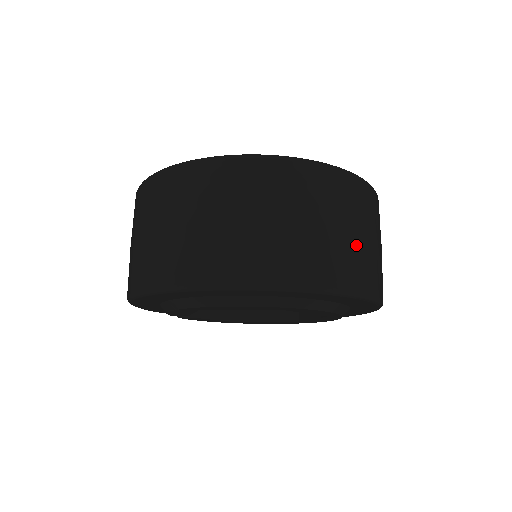
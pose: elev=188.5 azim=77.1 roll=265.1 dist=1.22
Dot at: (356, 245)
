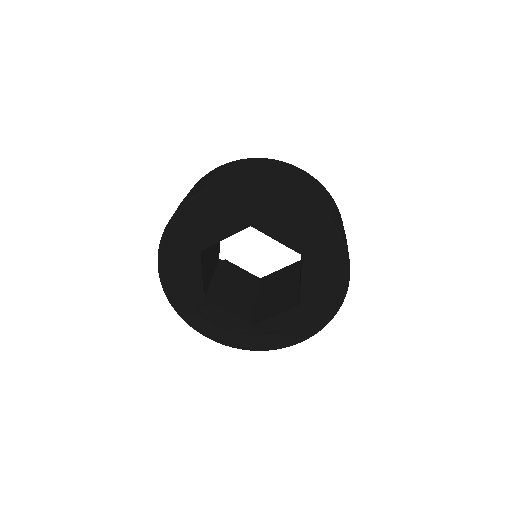
Dot at: (296, 180)
